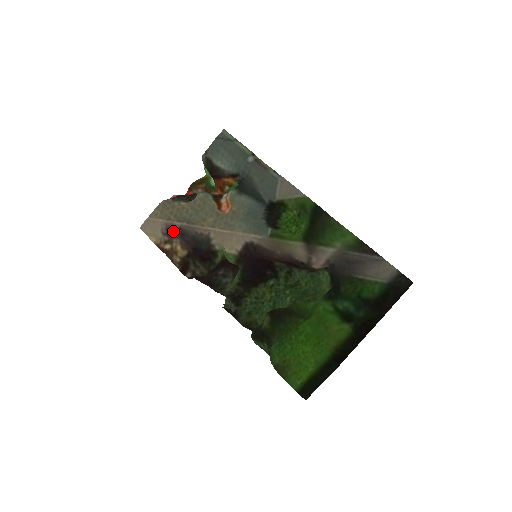
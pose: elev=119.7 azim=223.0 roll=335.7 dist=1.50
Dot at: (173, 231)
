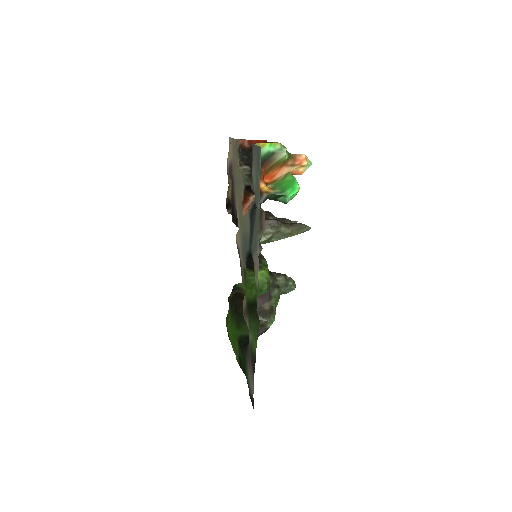
Dot at: (231, 173)
